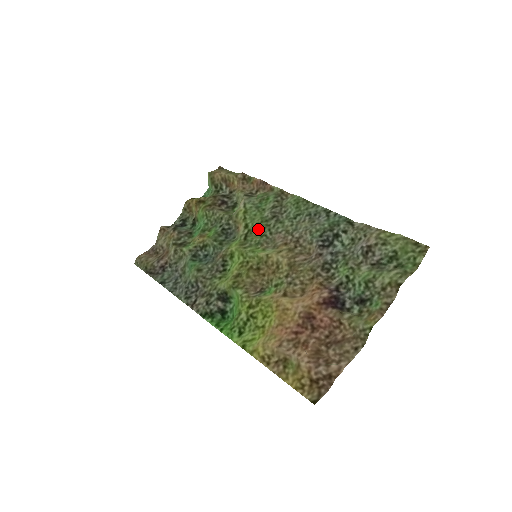
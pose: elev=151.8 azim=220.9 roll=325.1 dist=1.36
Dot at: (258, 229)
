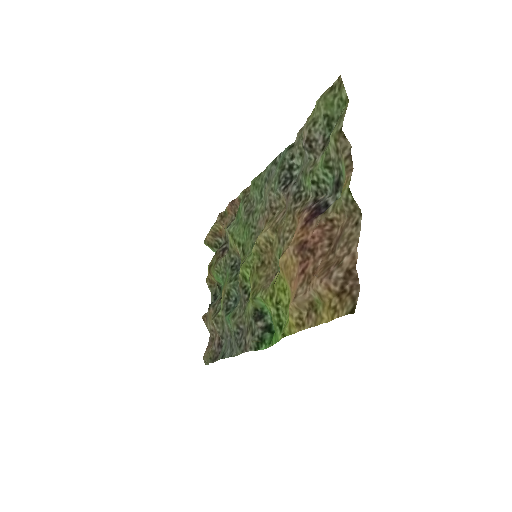
Dot at: (246, 236)
